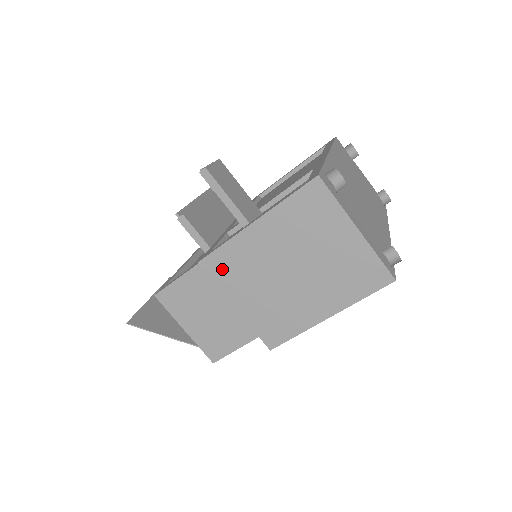
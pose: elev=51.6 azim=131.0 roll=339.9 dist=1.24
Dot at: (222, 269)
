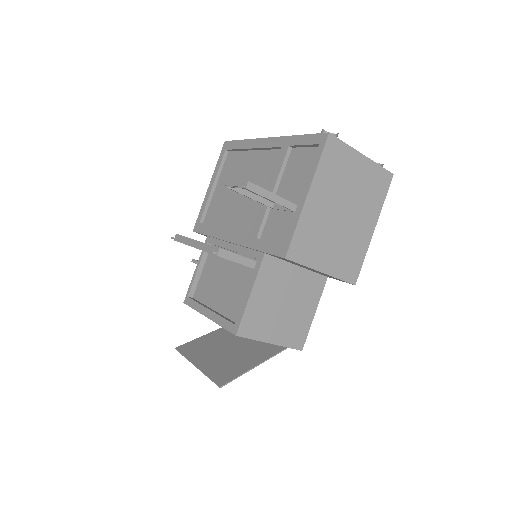
Dot at: (303, 249)
